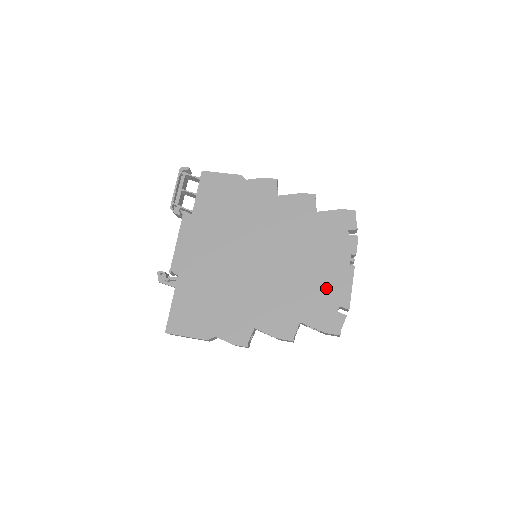
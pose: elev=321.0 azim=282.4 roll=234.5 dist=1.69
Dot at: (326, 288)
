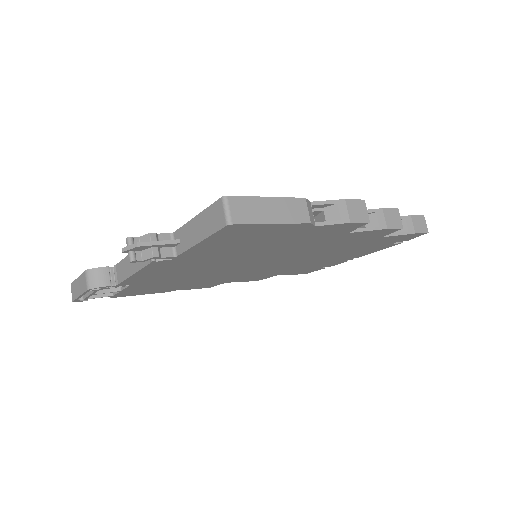
Dot at: occluded
